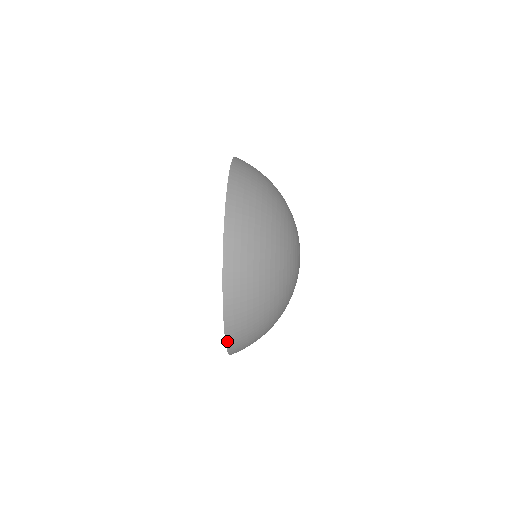
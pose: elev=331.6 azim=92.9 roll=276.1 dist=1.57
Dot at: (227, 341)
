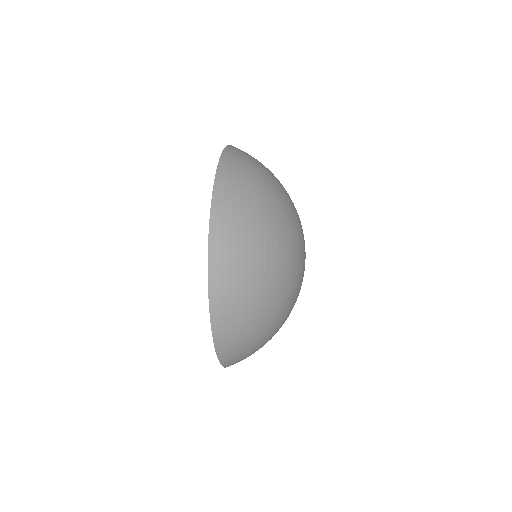
Dot at: (223, 365)
